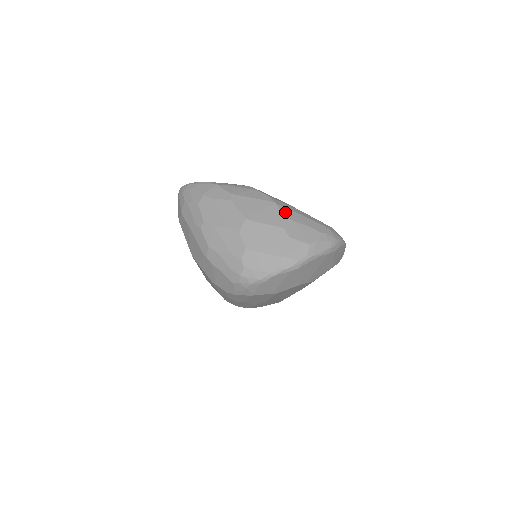
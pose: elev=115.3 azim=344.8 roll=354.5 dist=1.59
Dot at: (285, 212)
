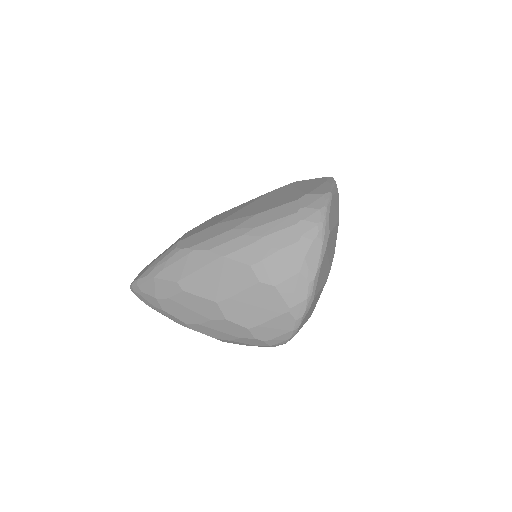
Dot at: (243, 258)
